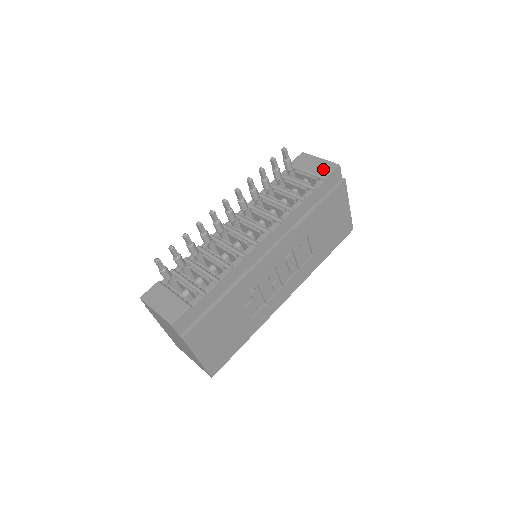
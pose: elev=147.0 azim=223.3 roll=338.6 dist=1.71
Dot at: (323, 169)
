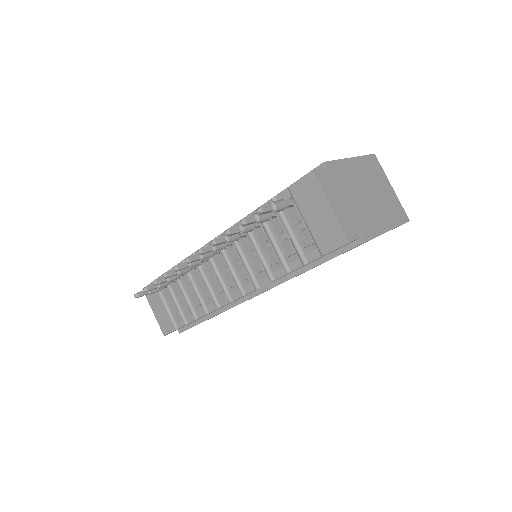
Dot at: (325, 235)
